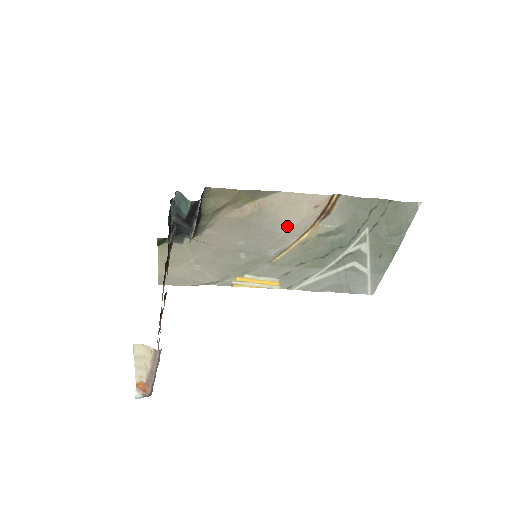
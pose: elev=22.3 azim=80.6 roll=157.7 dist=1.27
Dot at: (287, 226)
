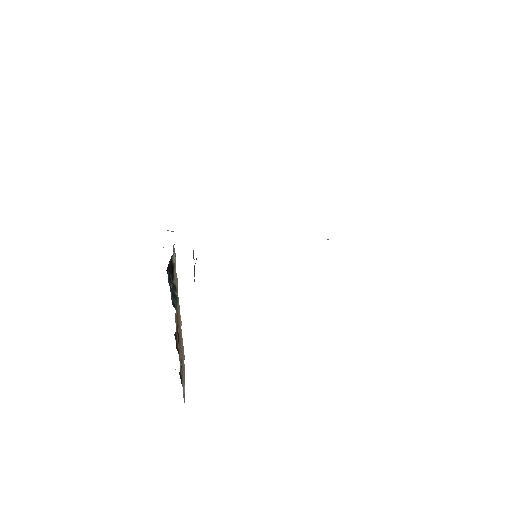
Dot at: occluded
